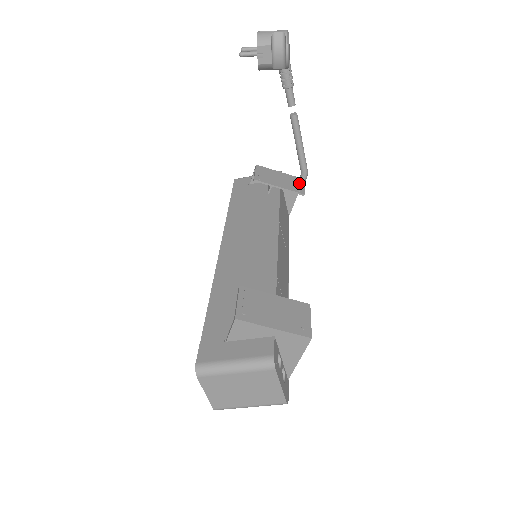
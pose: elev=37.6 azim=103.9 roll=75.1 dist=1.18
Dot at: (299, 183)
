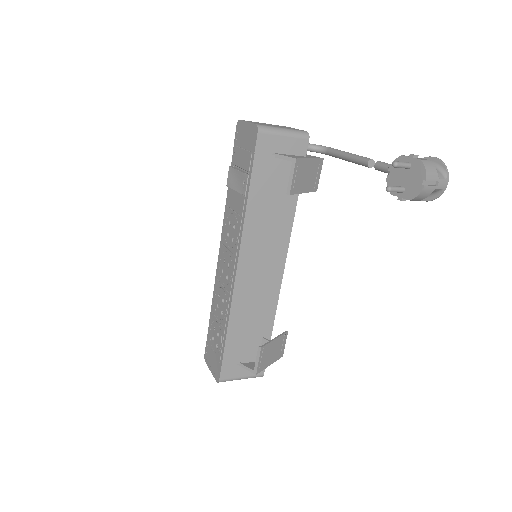
Dot at: (319, 172)
